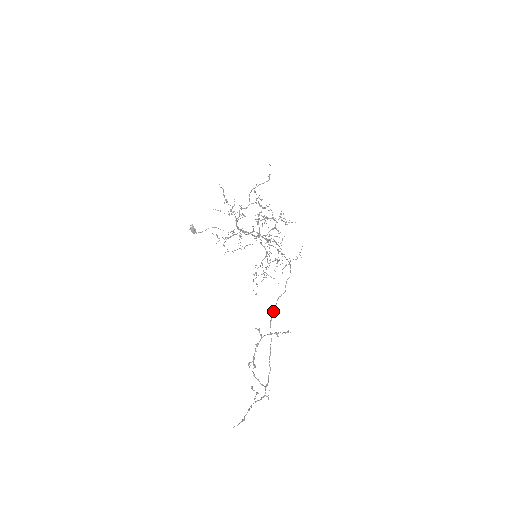
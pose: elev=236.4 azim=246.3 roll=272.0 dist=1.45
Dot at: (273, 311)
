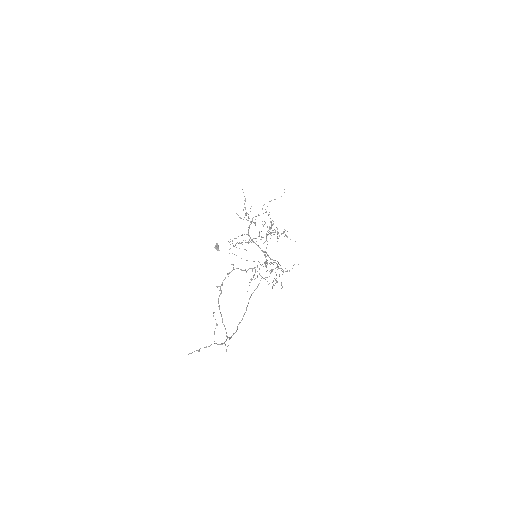
Dot at: occluded
